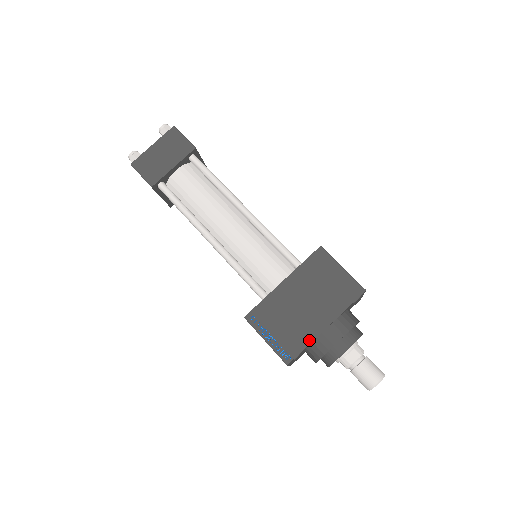
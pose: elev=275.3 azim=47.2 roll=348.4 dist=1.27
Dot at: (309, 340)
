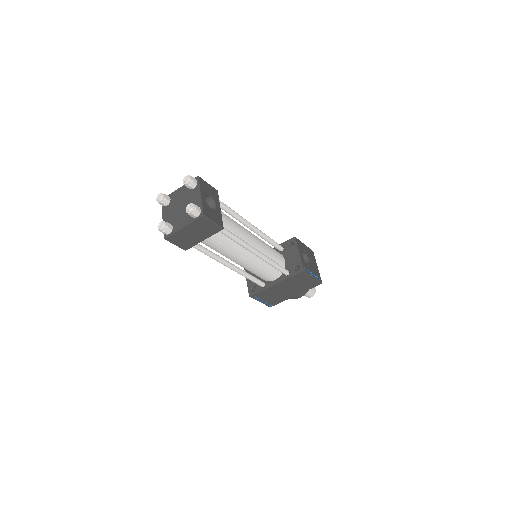
Dot at: (284, 300)
